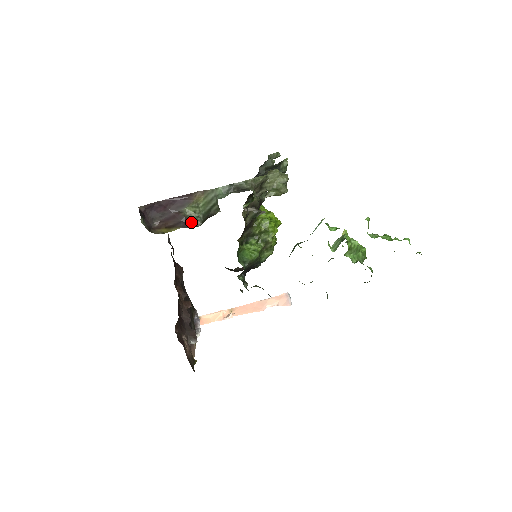
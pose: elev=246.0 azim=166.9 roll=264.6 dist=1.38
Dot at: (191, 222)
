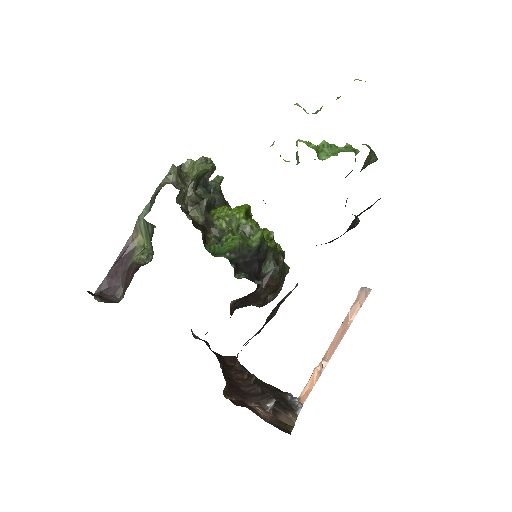
Dot at: (144, 264)
